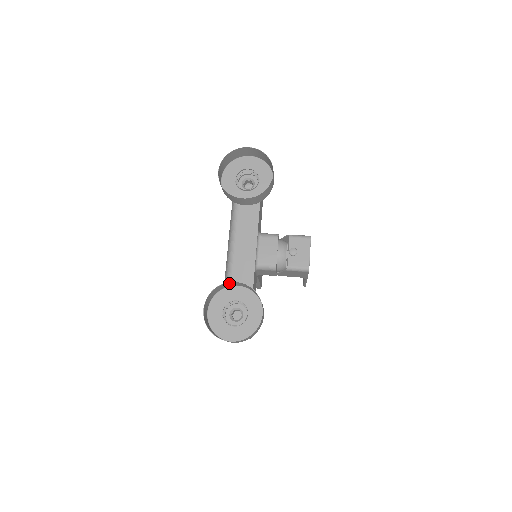
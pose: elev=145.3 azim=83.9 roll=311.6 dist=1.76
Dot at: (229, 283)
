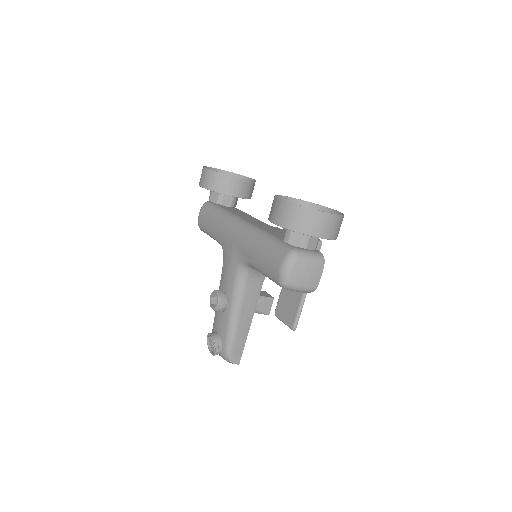
Dot at: occluded
